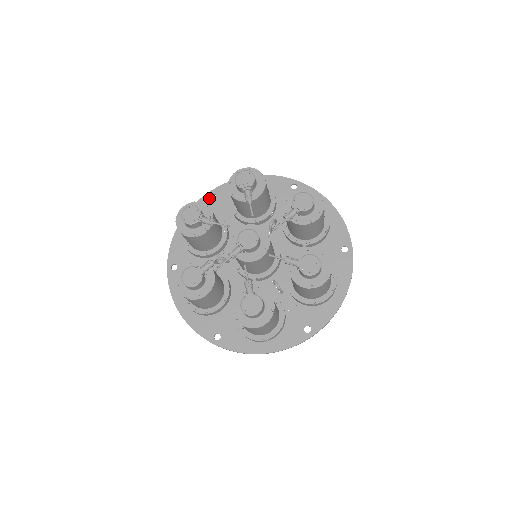
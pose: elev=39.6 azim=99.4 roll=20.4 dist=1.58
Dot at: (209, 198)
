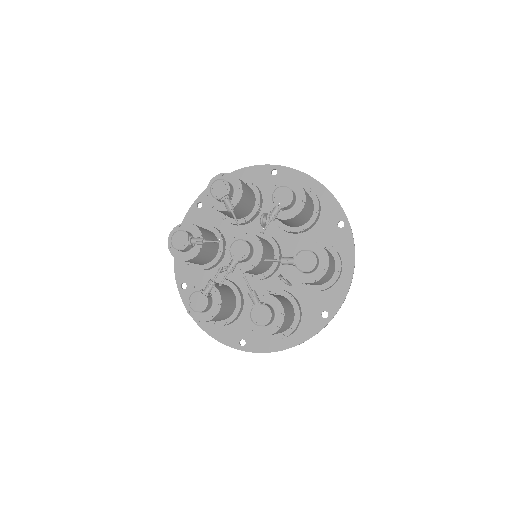
Dot at: (196, 208)
